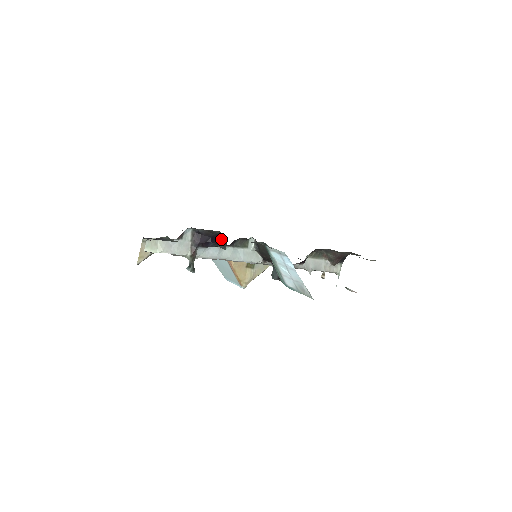
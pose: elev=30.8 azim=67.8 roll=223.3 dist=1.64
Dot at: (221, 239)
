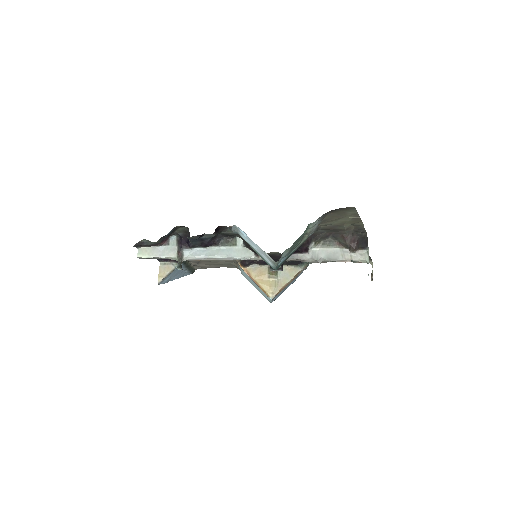
Dot at: occluded
